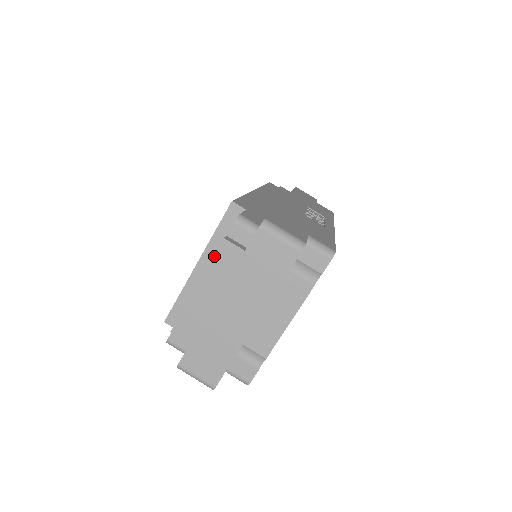
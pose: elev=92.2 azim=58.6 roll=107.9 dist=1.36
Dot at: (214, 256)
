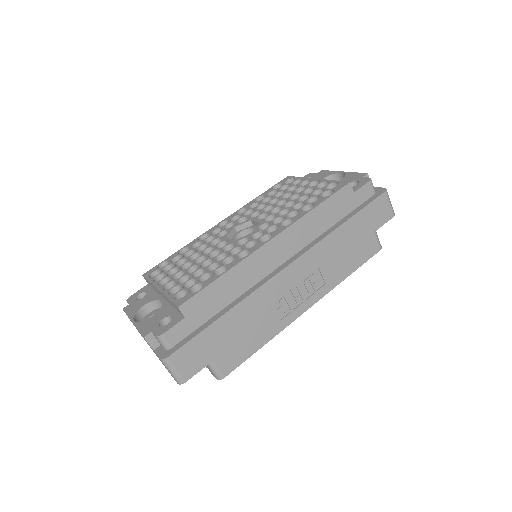
Dot at: occluded
